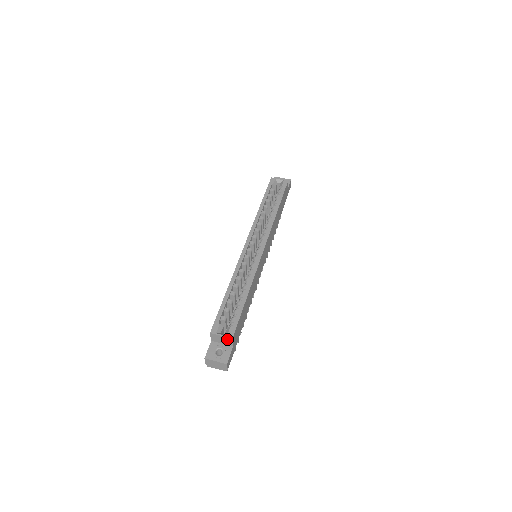
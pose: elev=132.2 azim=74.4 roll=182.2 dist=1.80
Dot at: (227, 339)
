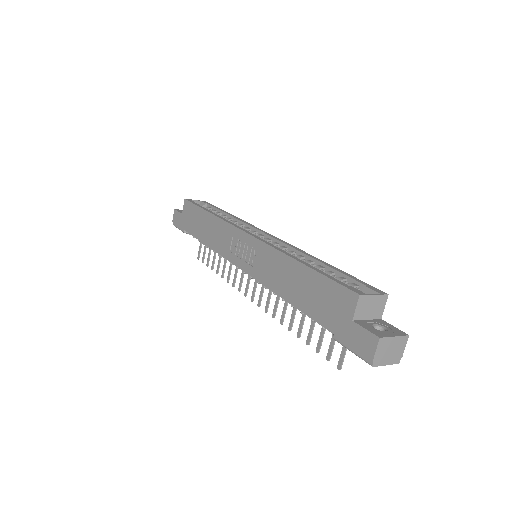
Dot at: (379, 301)
